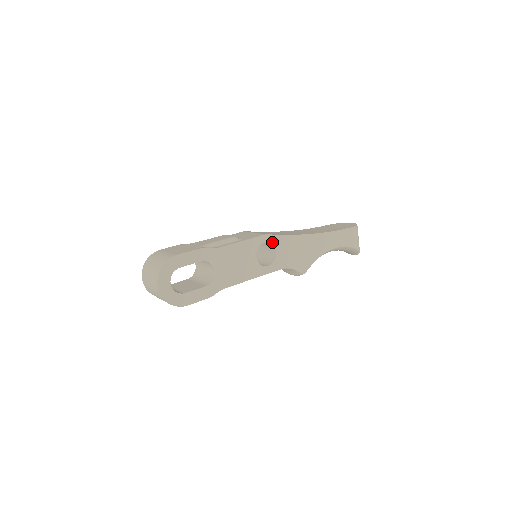
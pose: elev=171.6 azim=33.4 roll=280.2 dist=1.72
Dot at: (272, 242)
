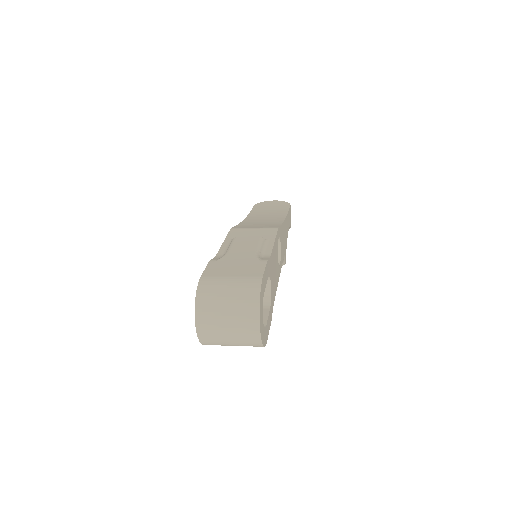
Dot at: (279, 236)
